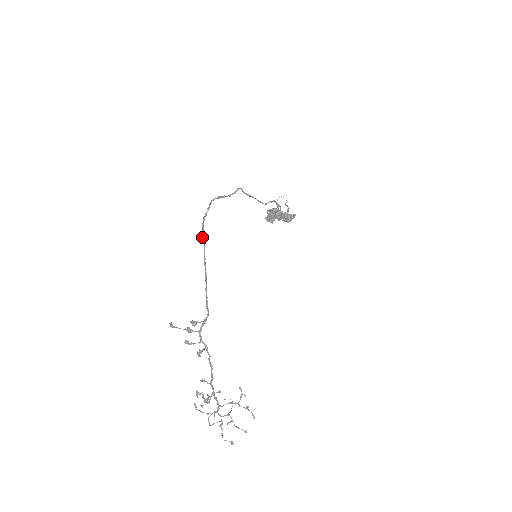
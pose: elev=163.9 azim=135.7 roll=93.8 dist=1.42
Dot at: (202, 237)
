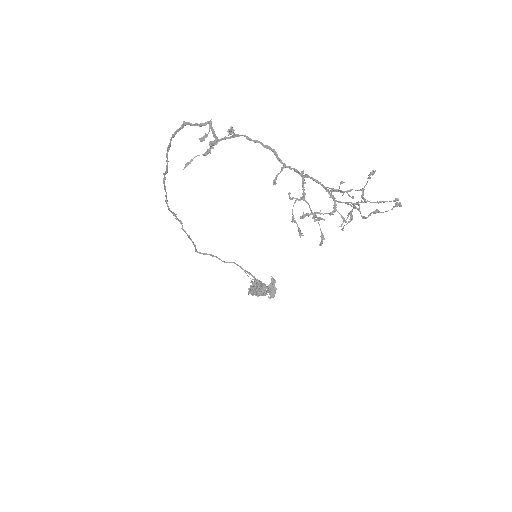
Dot at: (166, 155)
